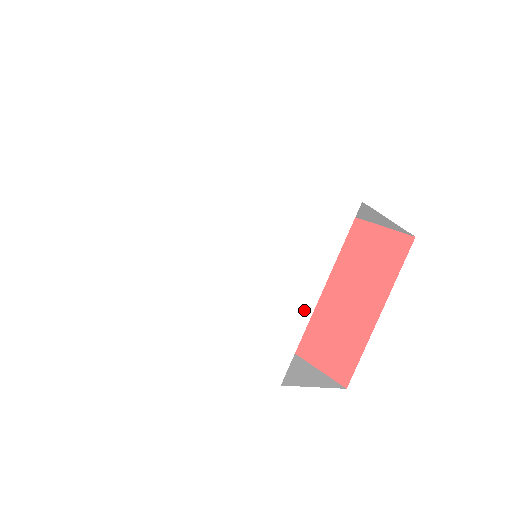
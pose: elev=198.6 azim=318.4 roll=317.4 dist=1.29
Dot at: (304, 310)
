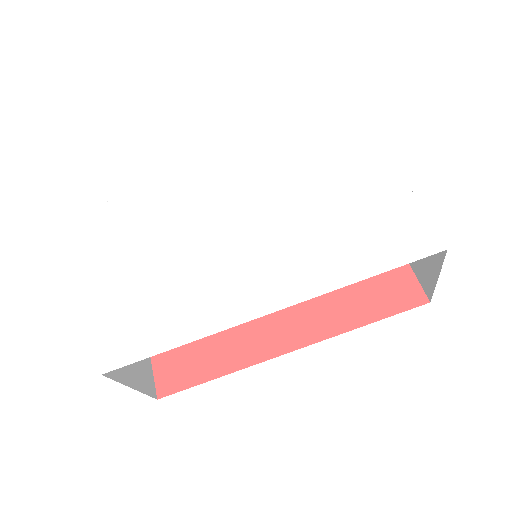
Dot at: (398, 188)
